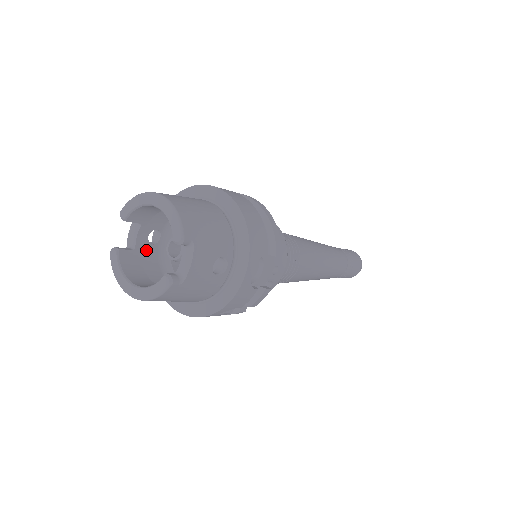
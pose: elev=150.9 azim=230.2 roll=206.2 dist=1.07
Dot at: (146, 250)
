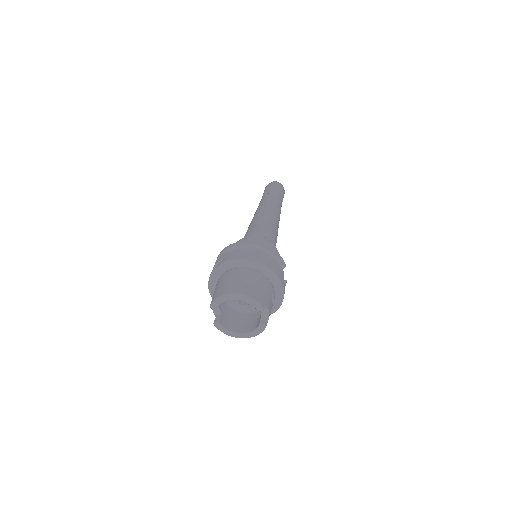
Dot at: (221, 306)
